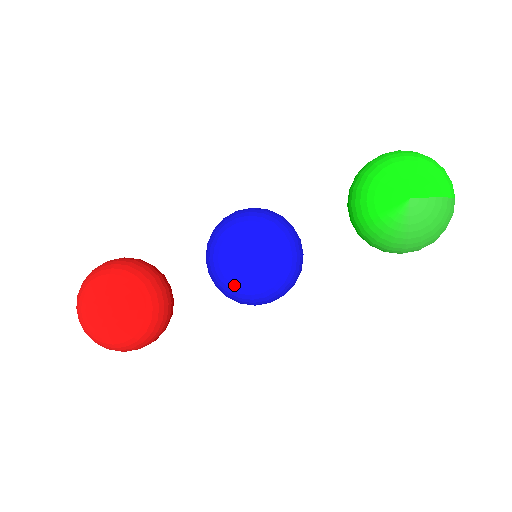
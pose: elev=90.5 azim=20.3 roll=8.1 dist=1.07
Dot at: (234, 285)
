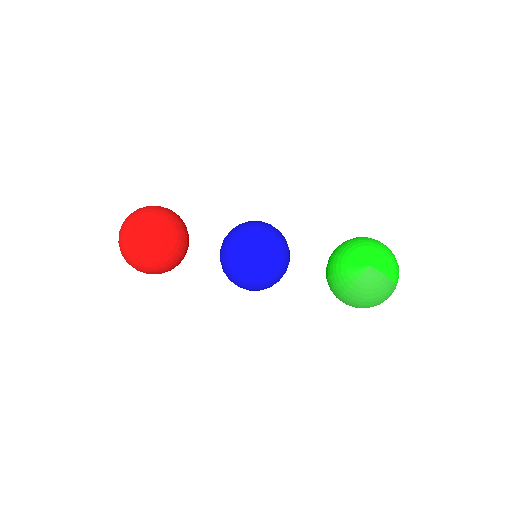
Dot at: (235, 260)
